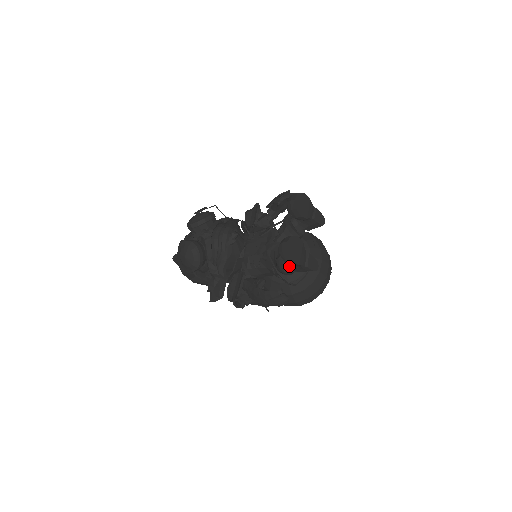
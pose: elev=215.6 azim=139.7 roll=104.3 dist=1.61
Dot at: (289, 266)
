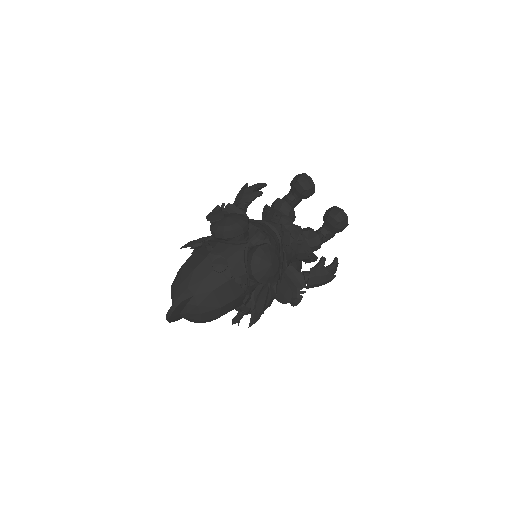
Dot at: (323, 239)
